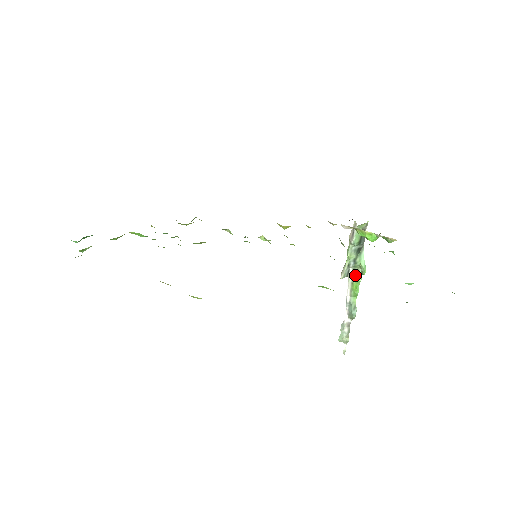
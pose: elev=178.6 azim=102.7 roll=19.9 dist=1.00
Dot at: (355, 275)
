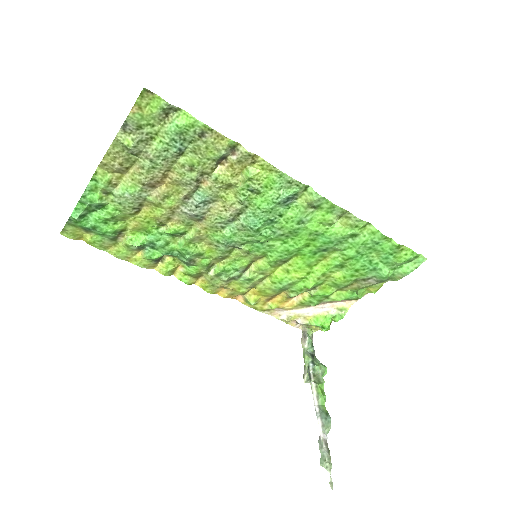
Dot at: (316, 380)
